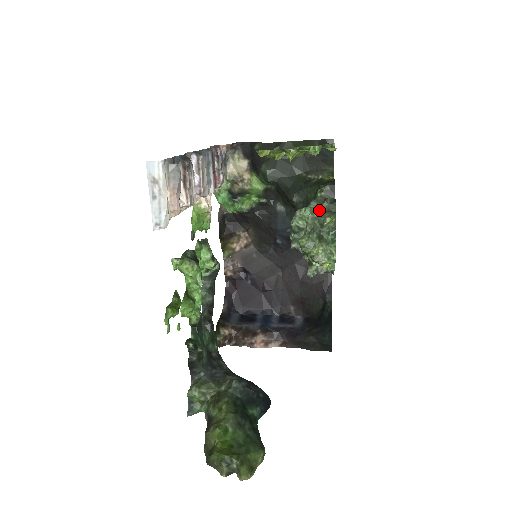
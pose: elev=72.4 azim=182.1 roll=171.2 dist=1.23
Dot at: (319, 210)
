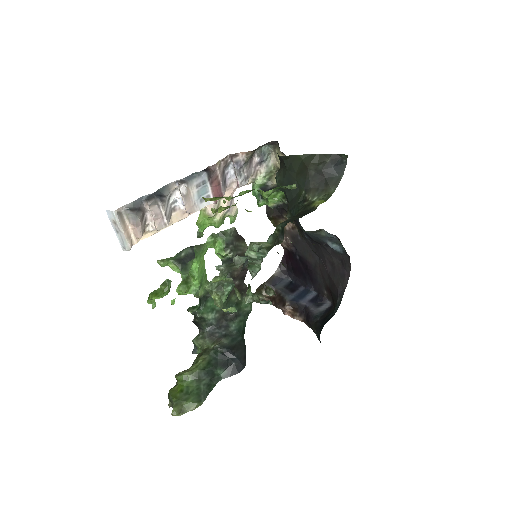
Dot at: (234, 260)
